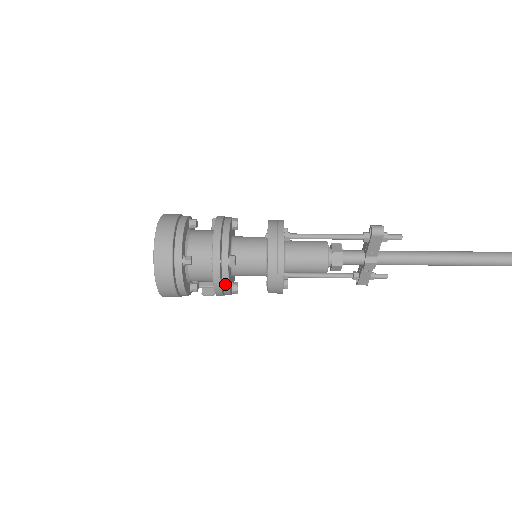
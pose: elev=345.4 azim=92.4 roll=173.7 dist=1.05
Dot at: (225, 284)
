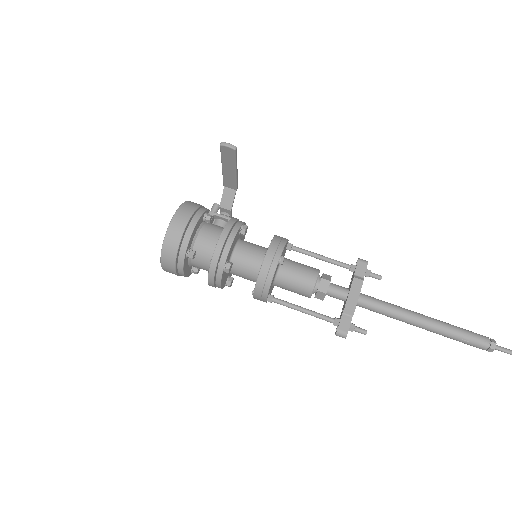
Dot at: occluded
